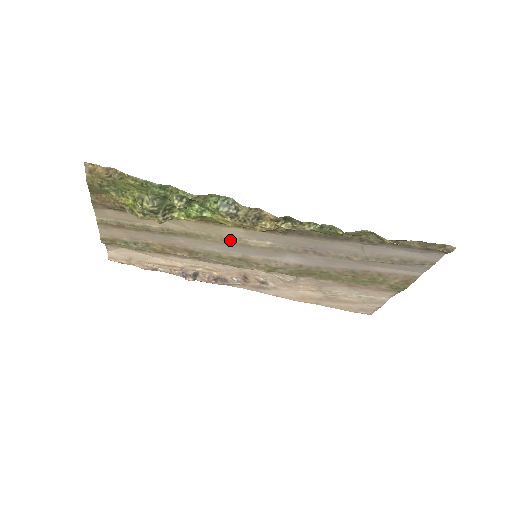
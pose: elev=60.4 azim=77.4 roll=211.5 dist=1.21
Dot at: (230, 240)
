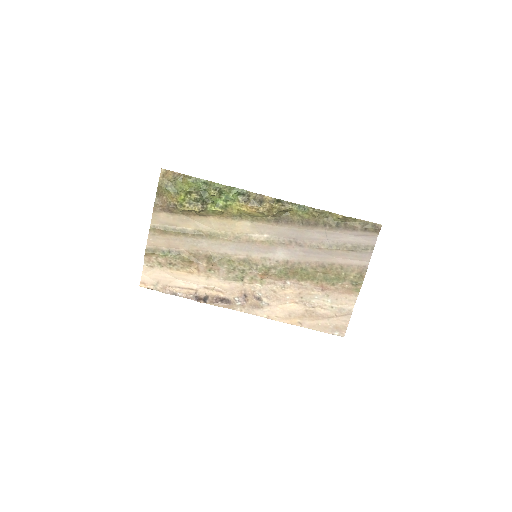
Dot at: (240, 237)
